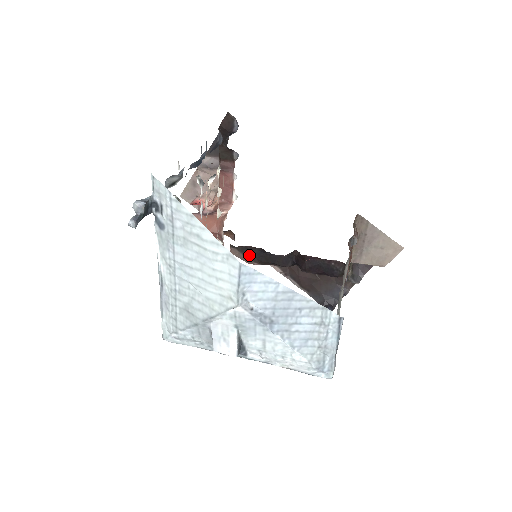
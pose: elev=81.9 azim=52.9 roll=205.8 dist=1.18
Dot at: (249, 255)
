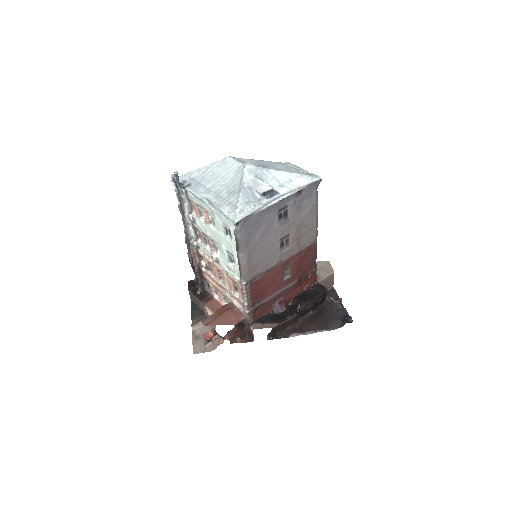
Dot at: (266, 322)
